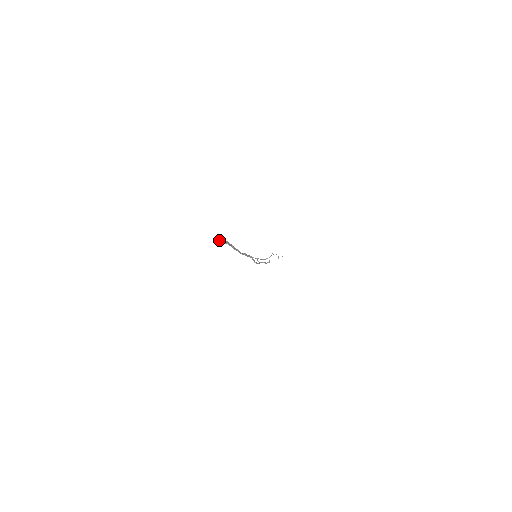
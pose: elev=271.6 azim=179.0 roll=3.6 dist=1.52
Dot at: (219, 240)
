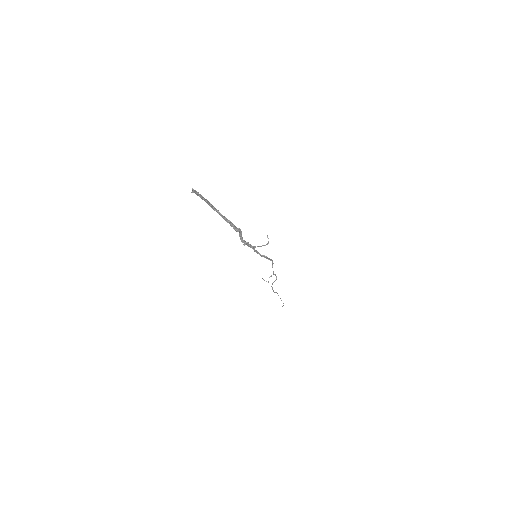
Dot at: occluded
